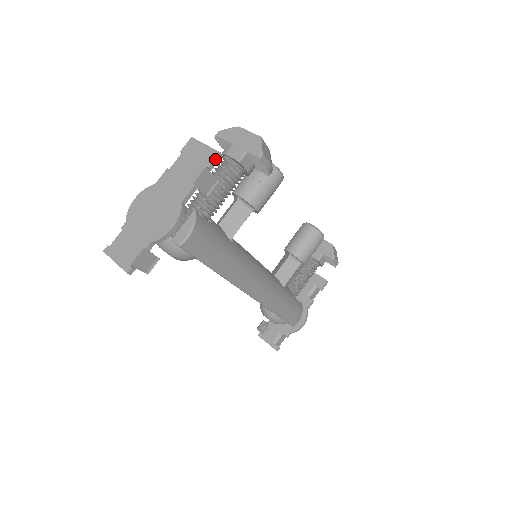
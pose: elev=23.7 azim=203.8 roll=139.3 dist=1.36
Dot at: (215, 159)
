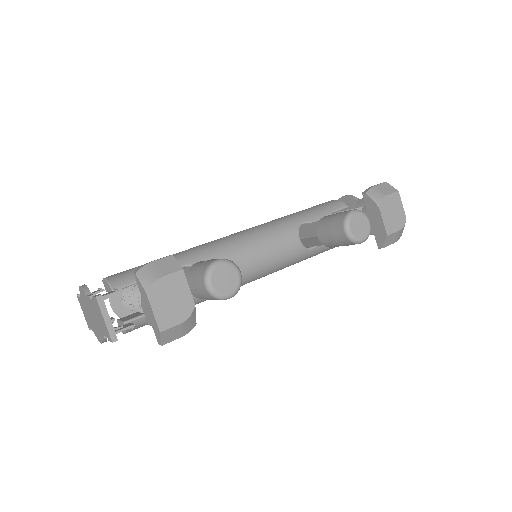
Dot at: (111, 341)
